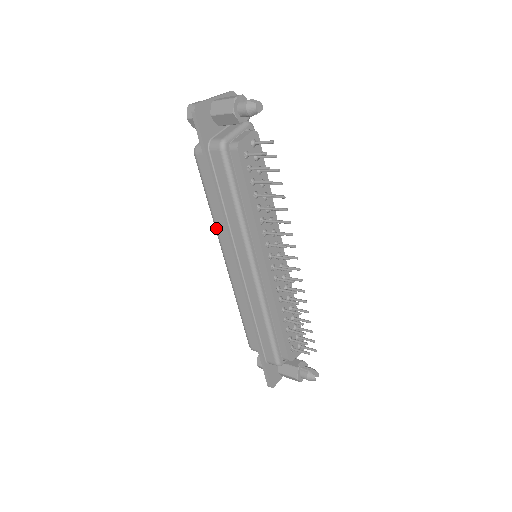
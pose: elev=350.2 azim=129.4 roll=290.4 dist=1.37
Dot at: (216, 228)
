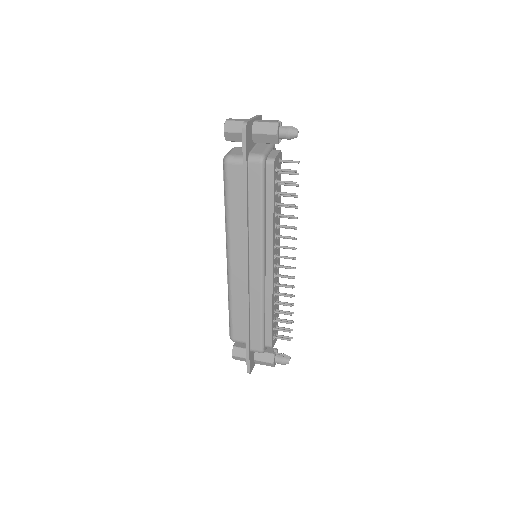
Dot at: (228, 229)
